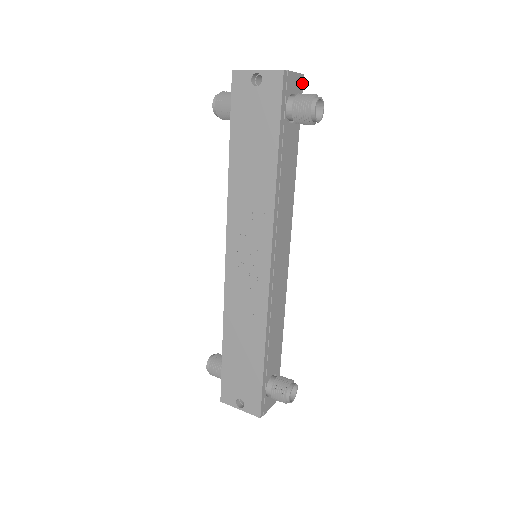
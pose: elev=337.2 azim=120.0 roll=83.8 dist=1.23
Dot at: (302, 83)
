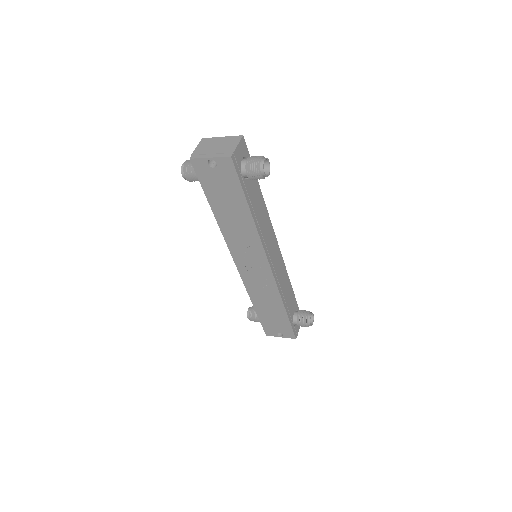
Dot at: (244, 142)
